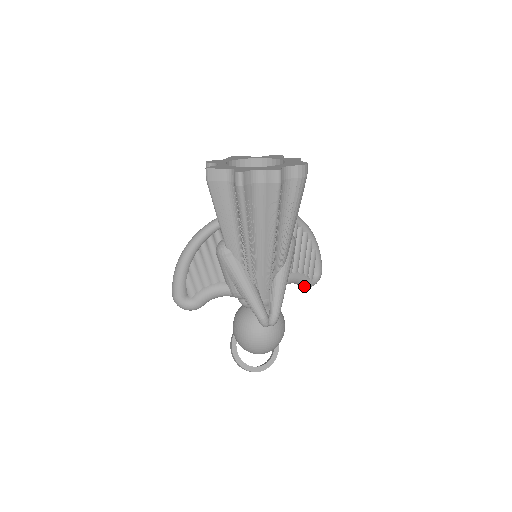
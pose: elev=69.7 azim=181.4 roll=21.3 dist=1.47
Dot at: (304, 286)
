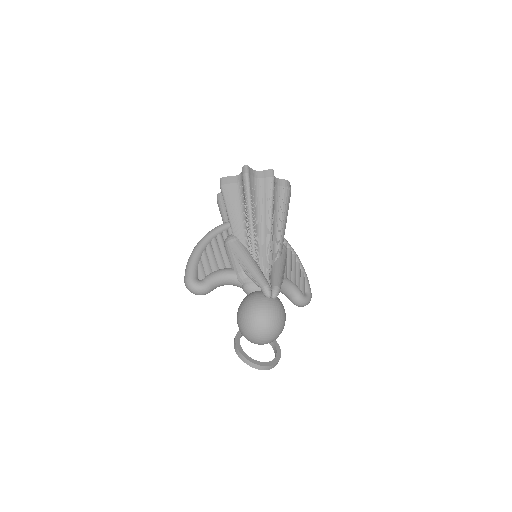
Dot at: (298, 299)
